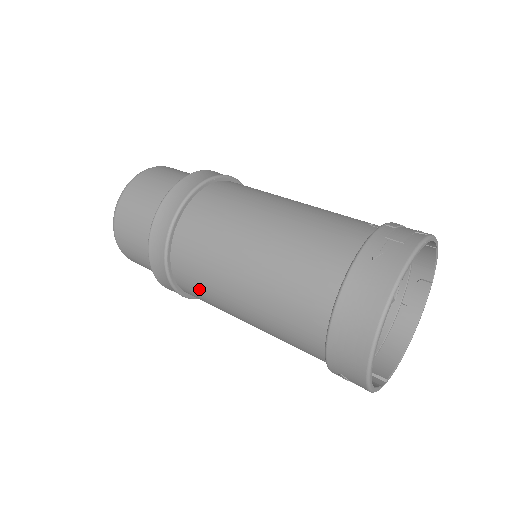
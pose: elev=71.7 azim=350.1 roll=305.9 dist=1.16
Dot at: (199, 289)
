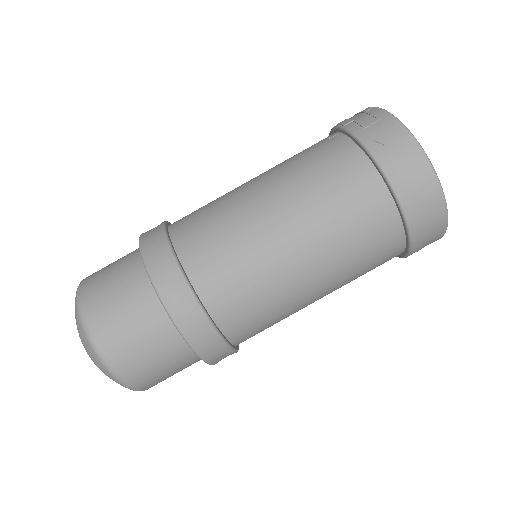
Dot at: (263, 320)
